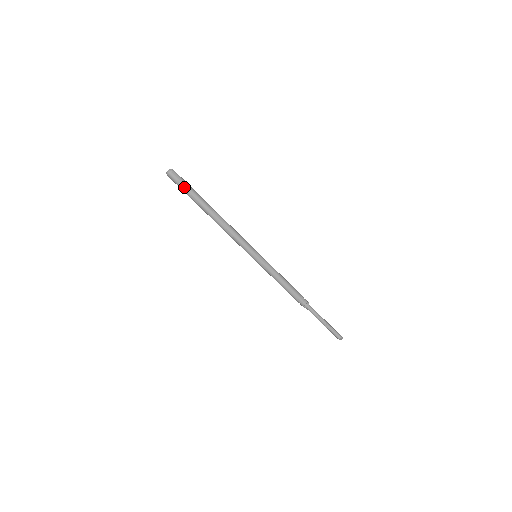
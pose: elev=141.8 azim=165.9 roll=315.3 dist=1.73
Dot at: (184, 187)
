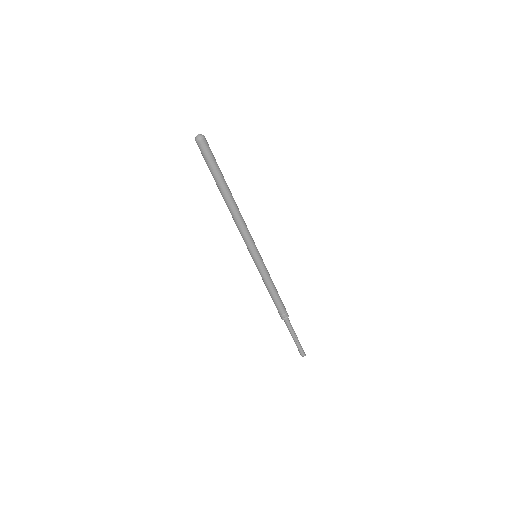
Dot at: (211, 160)
